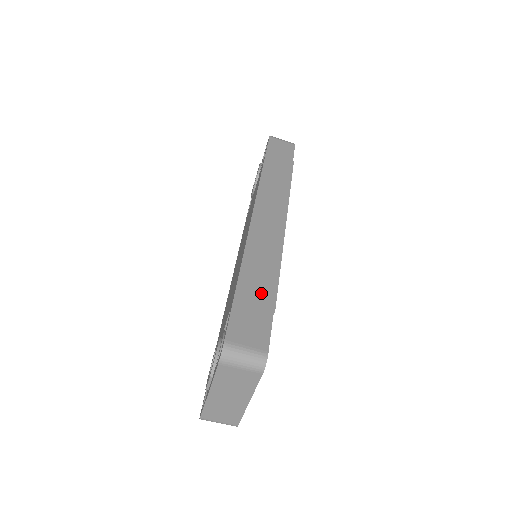
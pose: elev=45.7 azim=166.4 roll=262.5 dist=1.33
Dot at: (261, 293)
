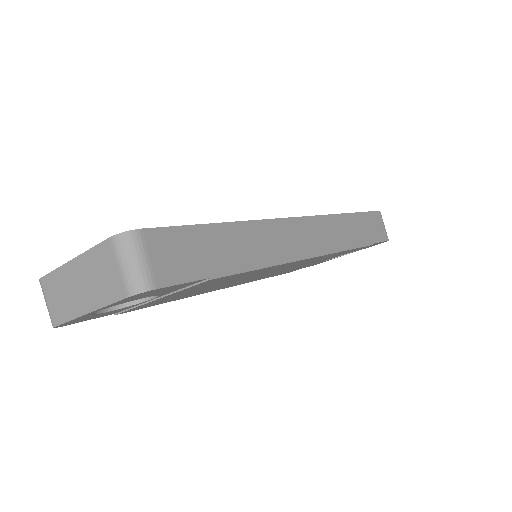
Dot at: (221, 255)
